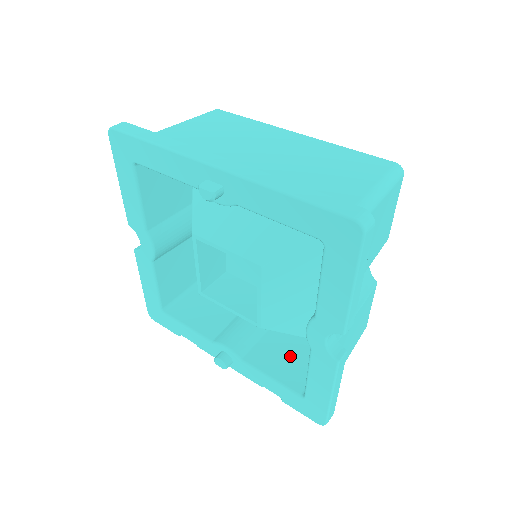
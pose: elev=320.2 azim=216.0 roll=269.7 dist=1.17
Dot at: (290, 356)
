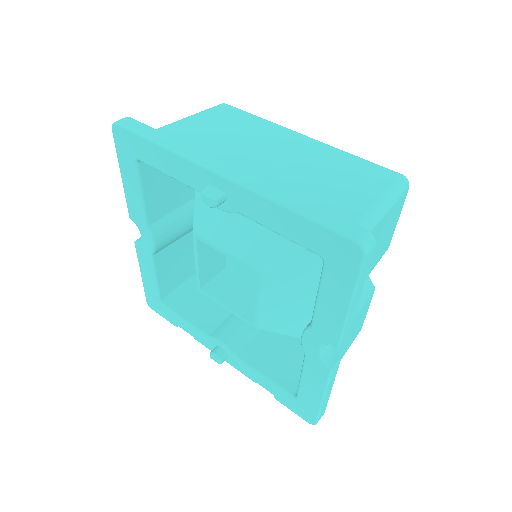
Dot at: (285, 355)
